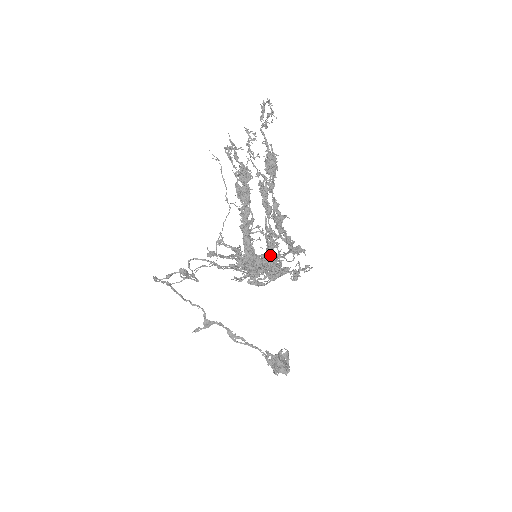
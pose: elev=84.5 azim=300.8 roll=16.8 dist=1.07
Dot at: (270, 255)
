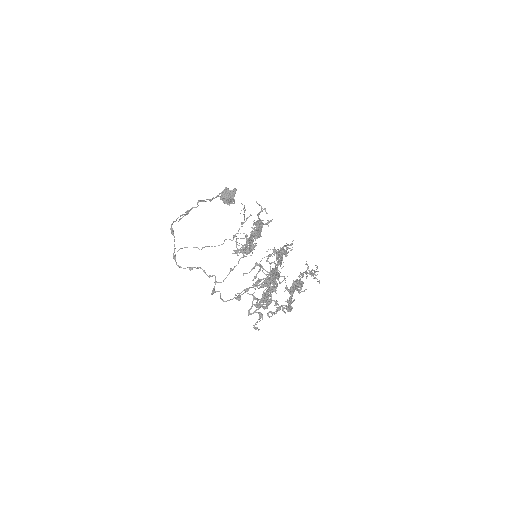
Dot at: (270, 278)
